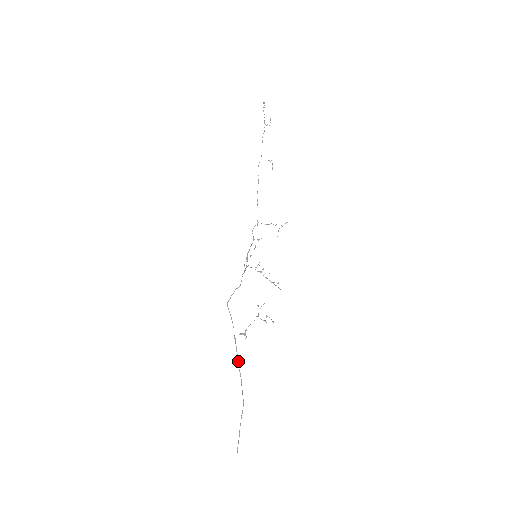
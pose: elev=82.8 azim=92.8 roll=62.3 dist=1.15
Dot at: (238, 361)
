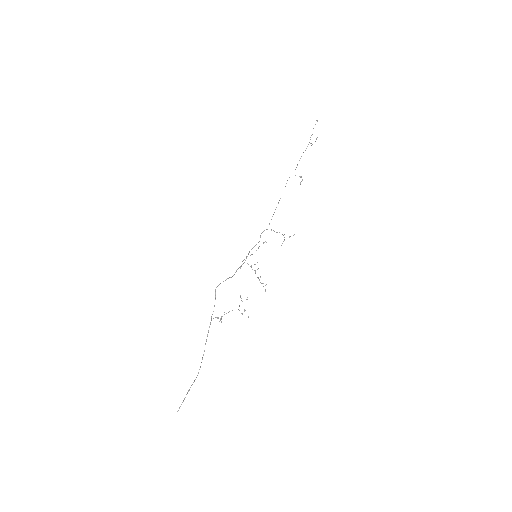
Dot at: occluded
